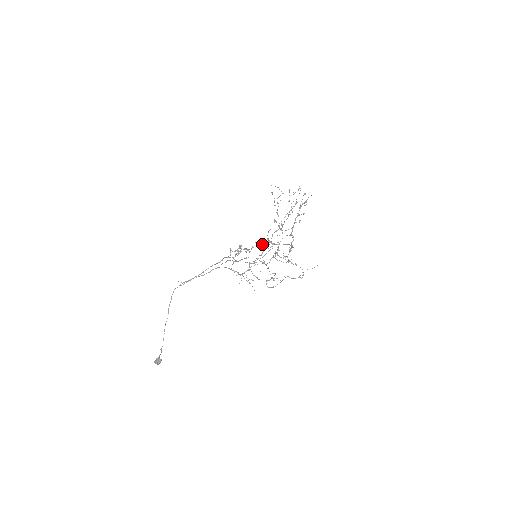
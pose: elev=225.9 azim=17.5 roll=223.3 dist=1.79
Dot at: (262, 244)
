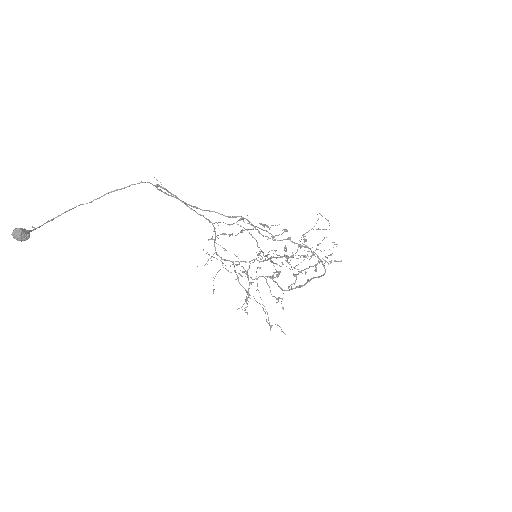
Dot at: occluded
